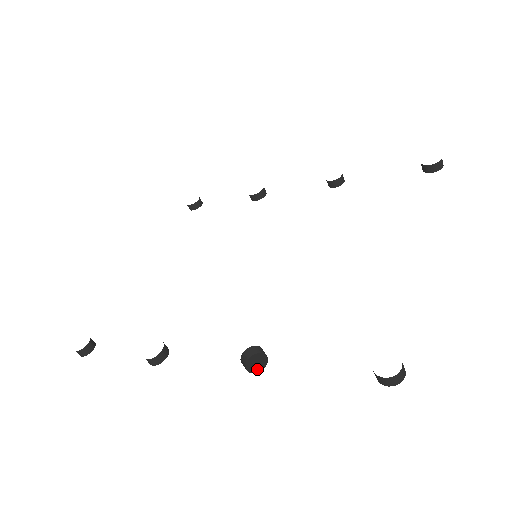
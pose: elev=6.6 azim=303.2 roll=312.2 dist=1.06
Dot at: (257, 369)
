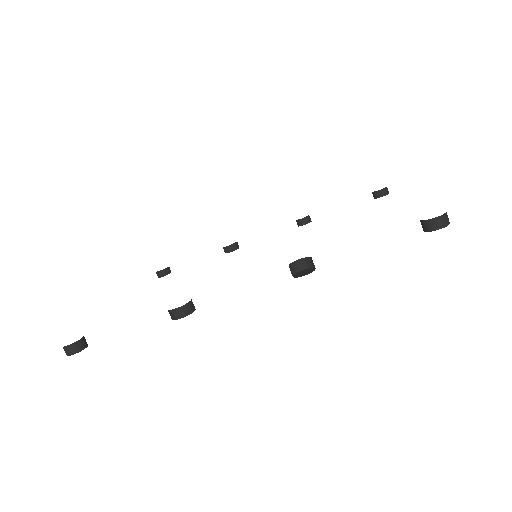
Dot at: (308, 273)
